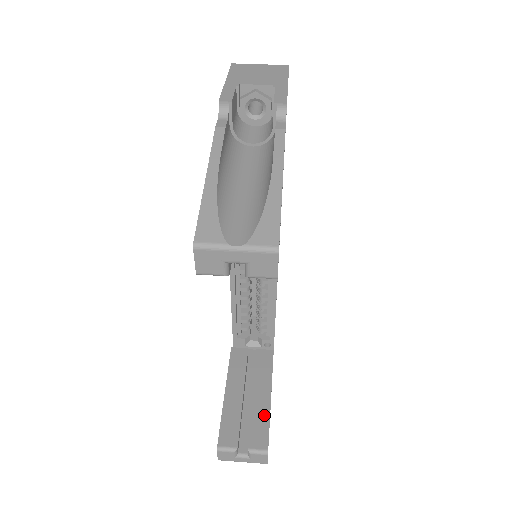
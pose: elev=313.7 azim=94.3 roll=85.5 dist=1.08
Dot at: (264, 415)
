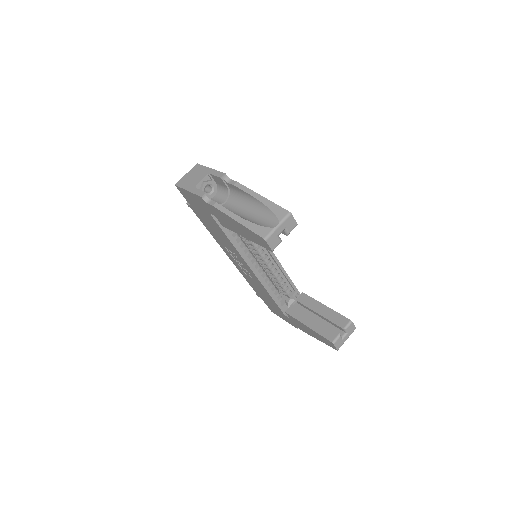
Dot at: (332, 313)
